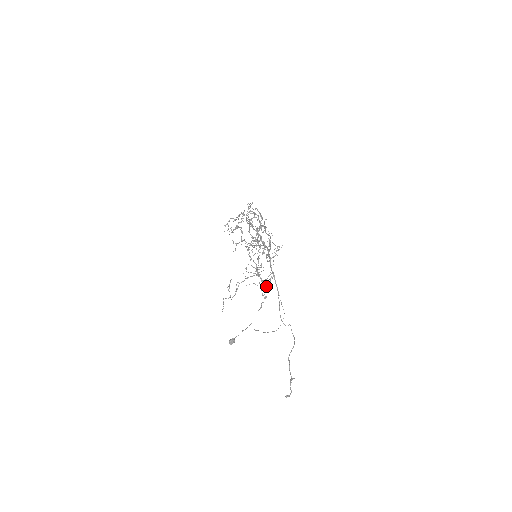
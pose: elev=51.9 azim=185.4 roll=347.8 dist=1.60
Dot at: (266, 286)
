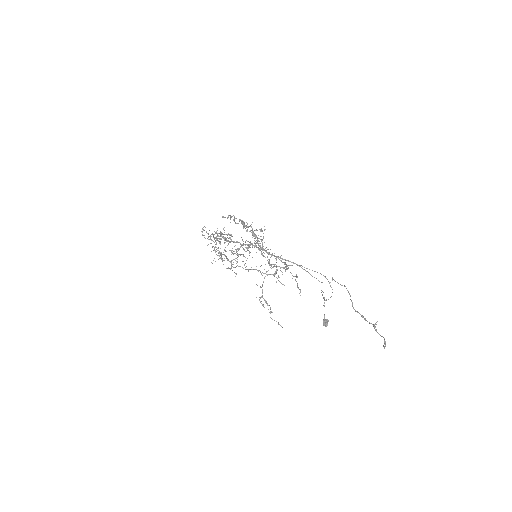
Dot at: occluded
